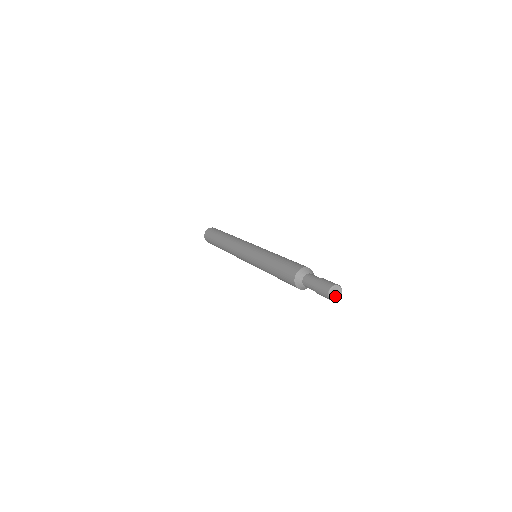
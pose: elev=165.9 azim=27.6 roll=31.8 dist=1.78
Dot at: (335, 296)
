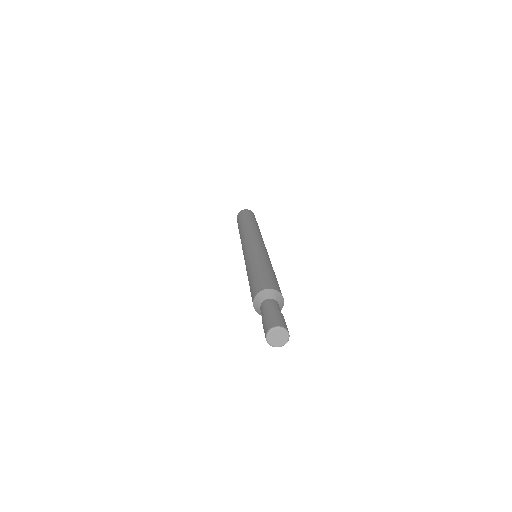
Dot at: (275, 340)
